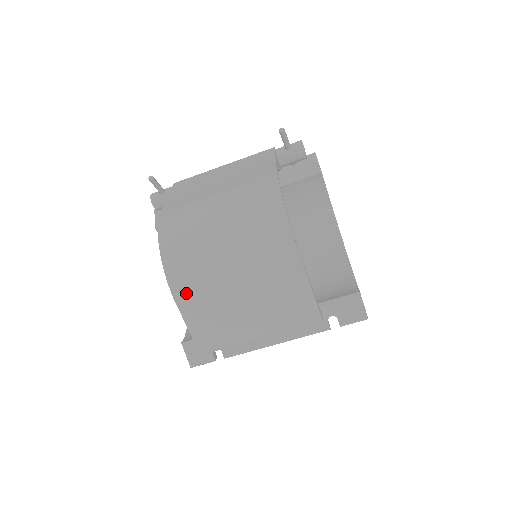
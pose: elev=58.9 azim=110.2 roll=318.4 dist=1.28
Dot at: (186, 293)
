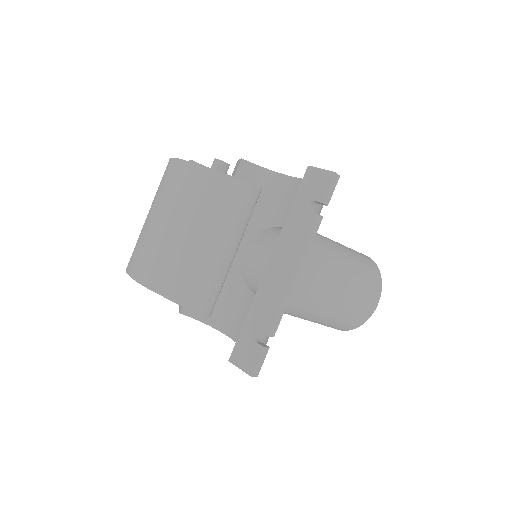
Dot at: (150, 274)
